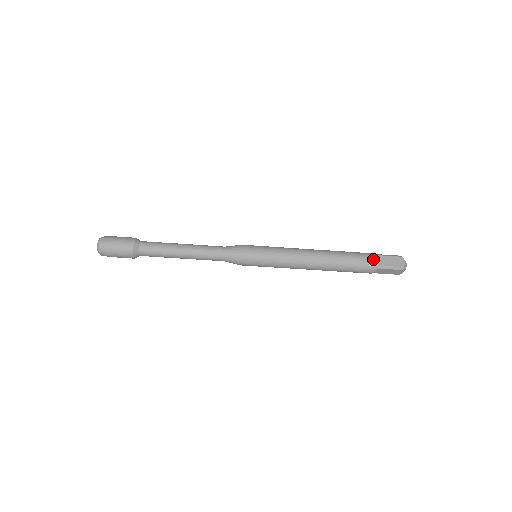
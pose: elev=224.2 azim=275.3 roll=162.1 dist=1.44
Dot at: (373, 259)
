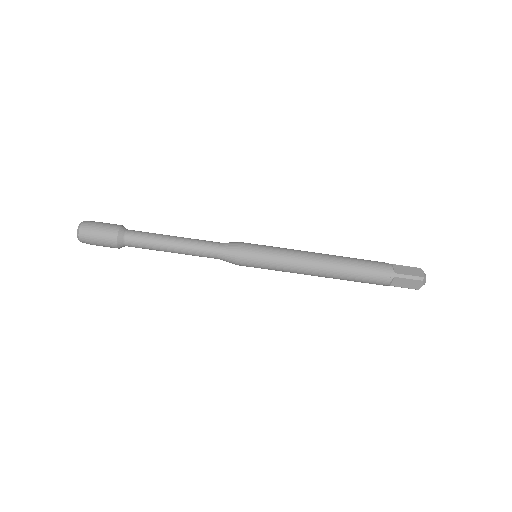
Dot at: (388, 266)
